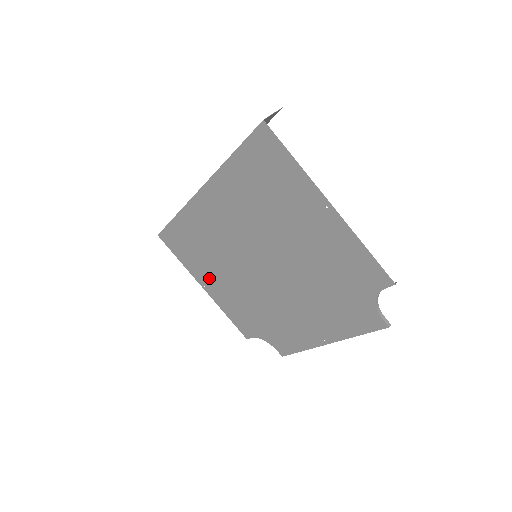
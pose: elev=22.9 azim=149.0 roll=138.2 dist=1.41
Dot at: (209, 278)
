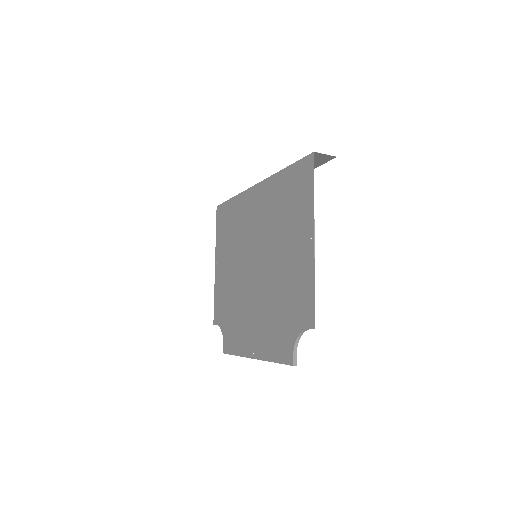
Dot at: (223, 258)
